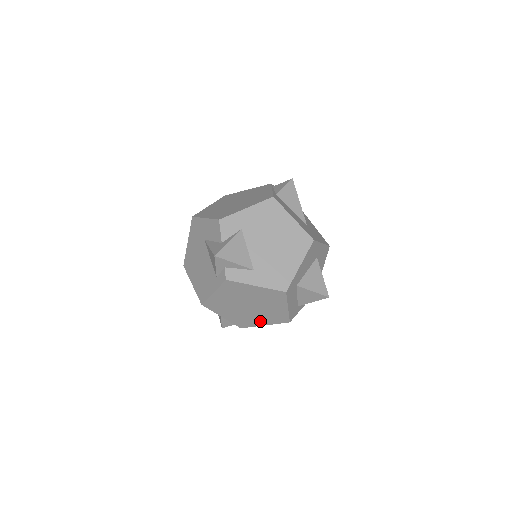
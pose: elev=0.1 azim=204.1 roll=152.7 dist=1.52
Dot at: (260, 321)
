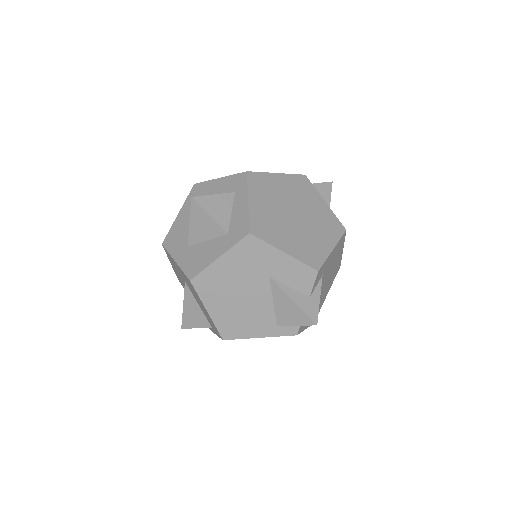
Dot at: occluded
